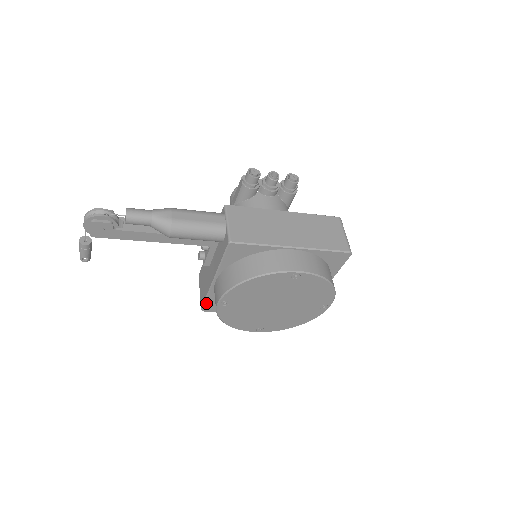
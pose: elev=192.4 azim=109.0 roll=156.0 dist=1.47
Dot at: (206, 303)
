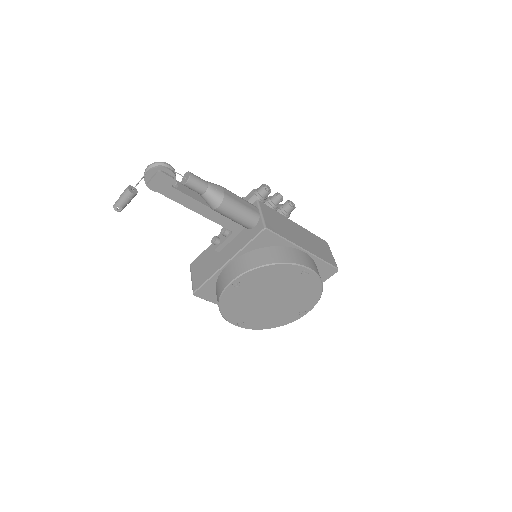
Dot at: (203, 287)
